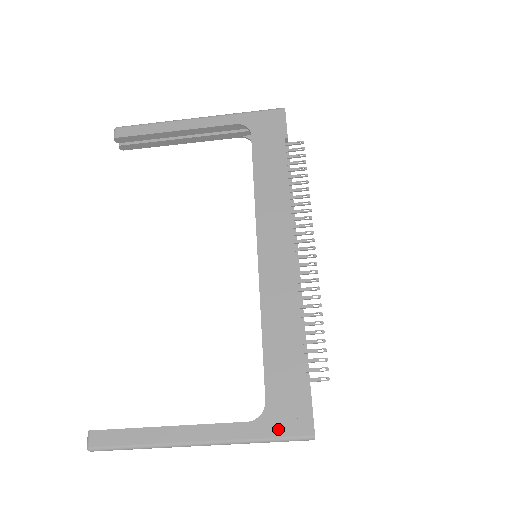
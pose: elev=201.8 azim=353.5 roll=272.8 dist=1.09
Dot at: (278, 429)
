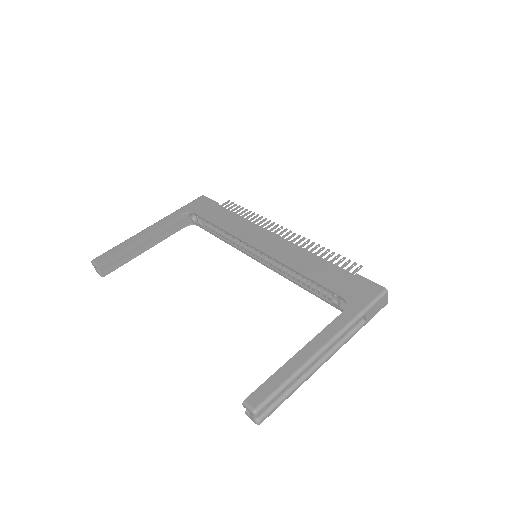
Dot at: (363, 301)
